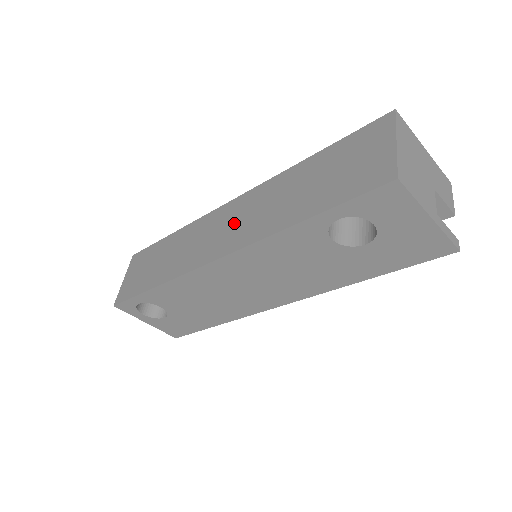
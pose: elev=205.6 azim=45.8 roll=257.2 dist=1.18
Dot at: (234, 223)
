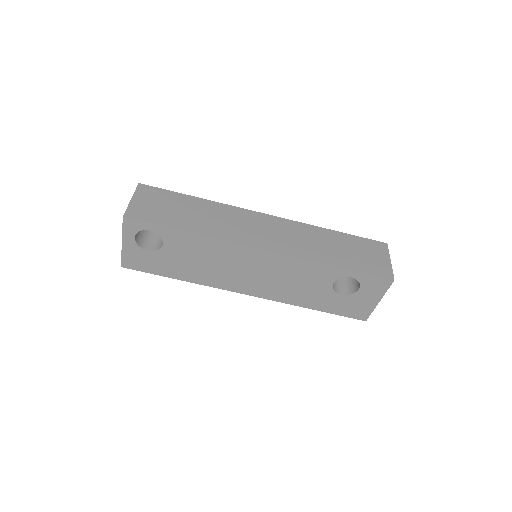
Dot at: (276, 233)
